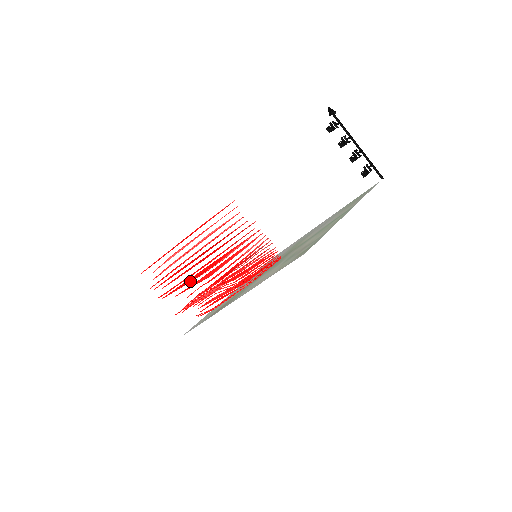
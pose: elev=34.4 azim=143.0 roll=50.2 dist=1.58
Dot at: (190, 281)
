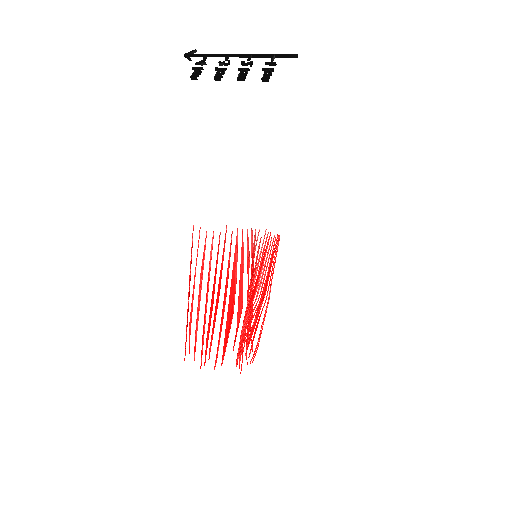
Dot at: (229, 329)
